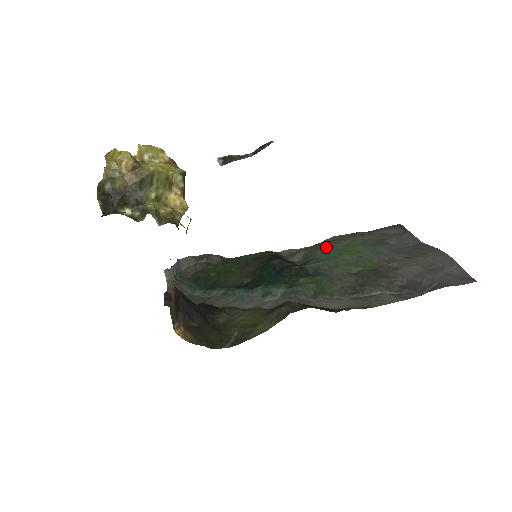
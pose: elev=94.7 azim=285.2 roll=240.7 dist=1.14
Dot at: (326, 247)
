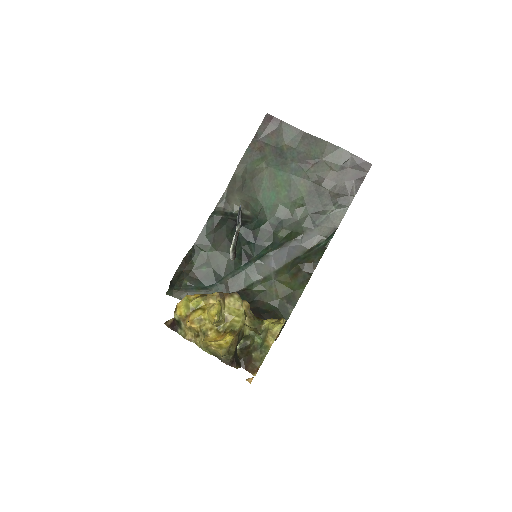
Dot at: (259, 191)
